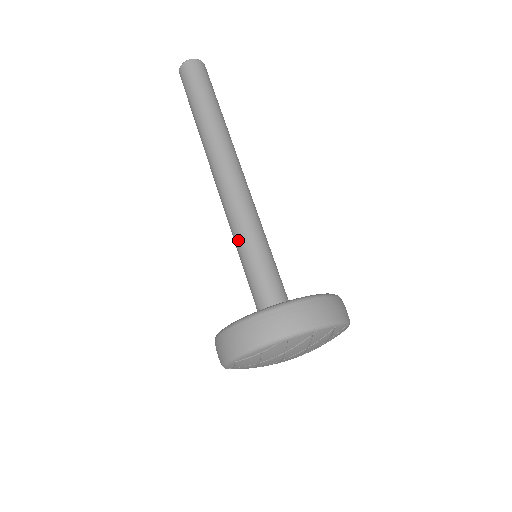
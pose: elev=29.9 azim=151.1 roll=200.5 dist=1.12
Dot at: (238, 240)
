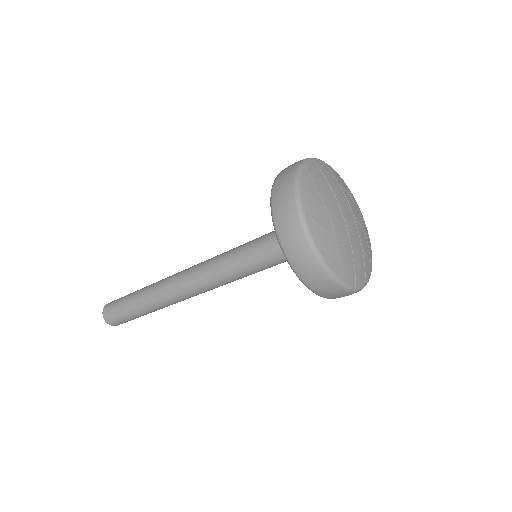
Dot at: (234, 267)
